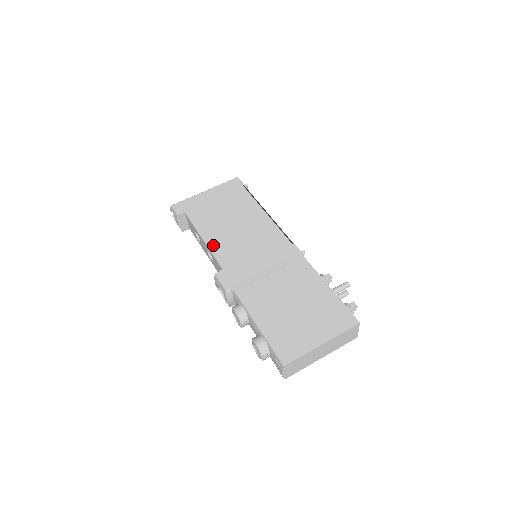
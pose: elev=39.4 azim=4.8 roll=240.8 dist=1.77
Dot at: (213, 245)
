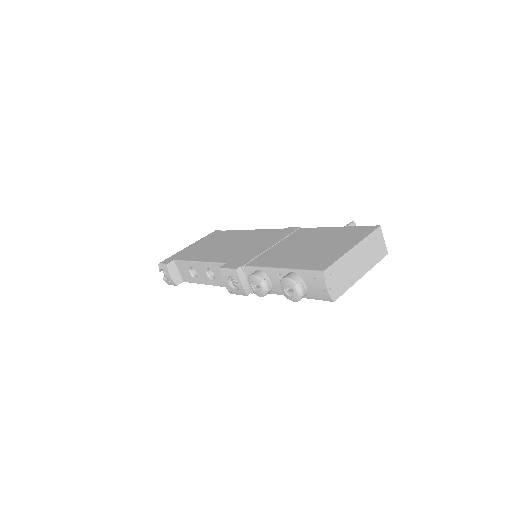
Dot at: (210, 259)
